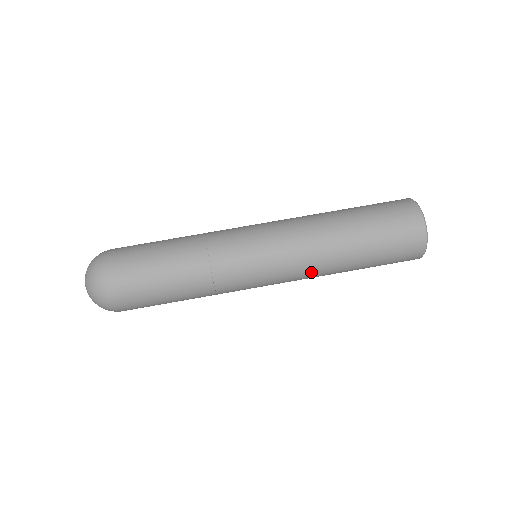
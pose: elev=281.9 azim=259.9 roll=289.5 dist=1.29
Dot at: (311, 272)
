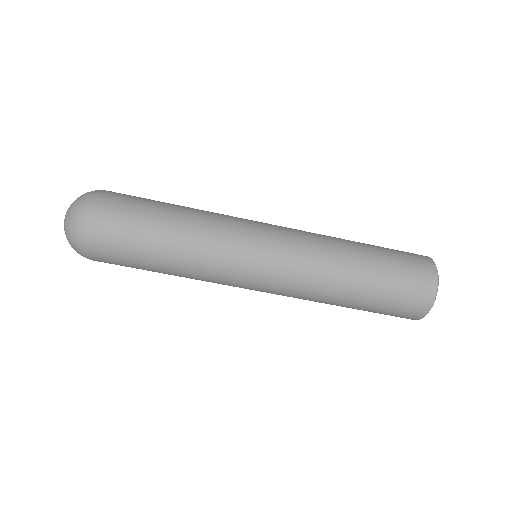
Dot at: occluded
